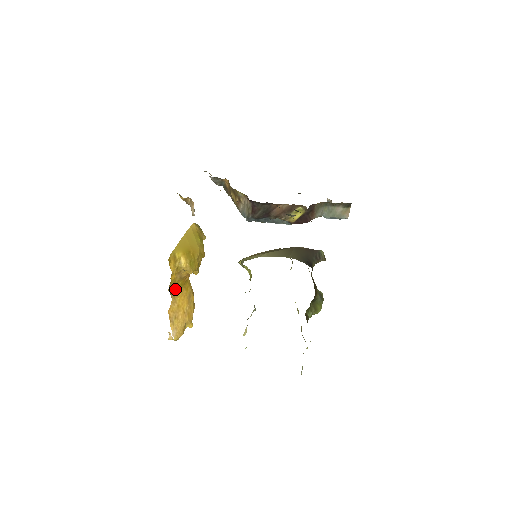
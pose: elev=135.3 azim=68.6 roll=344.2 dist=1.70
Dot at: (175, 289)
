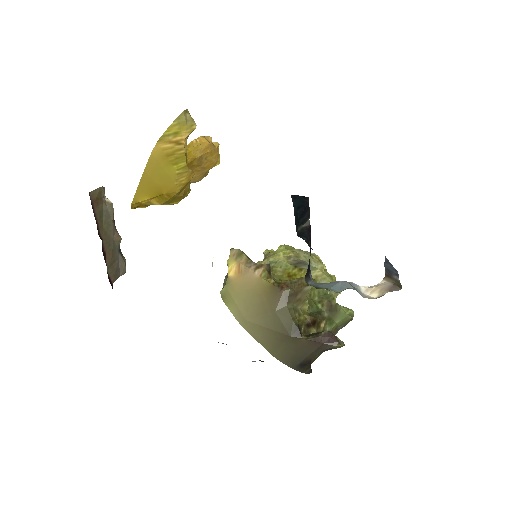
Dot at: occluded
